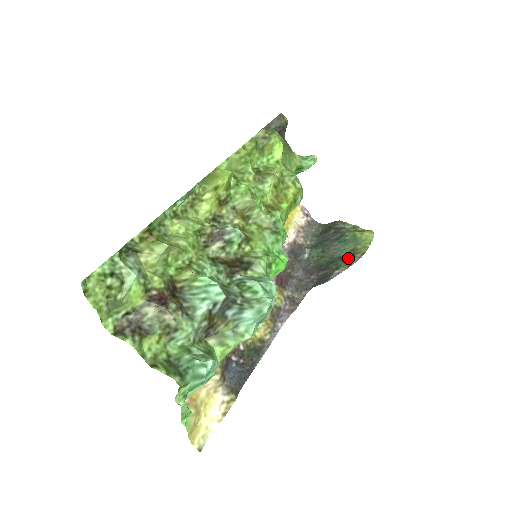
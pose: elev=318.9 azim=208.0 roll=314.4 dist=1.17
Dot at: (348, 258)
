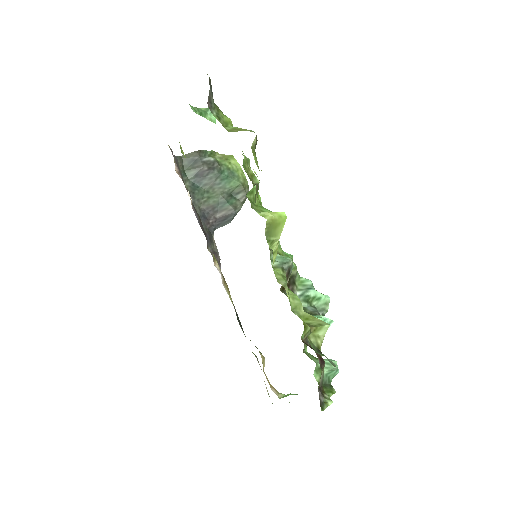
Dot at: (239, 195)
